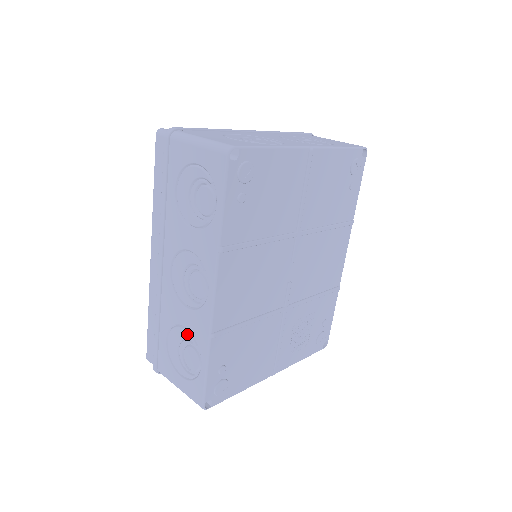
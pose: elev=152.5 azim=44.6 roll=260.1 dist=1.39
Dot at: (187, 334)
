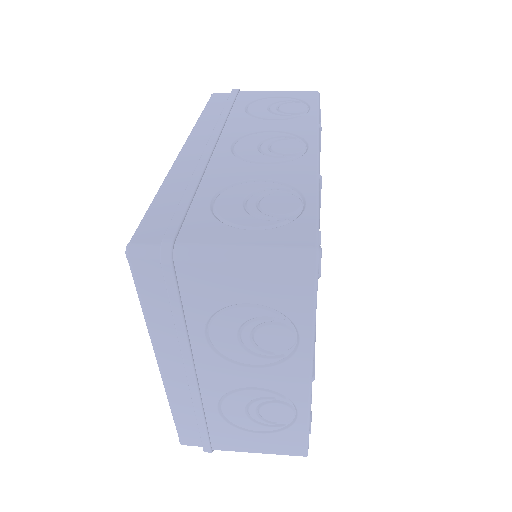
Dot at: (269, 183)
